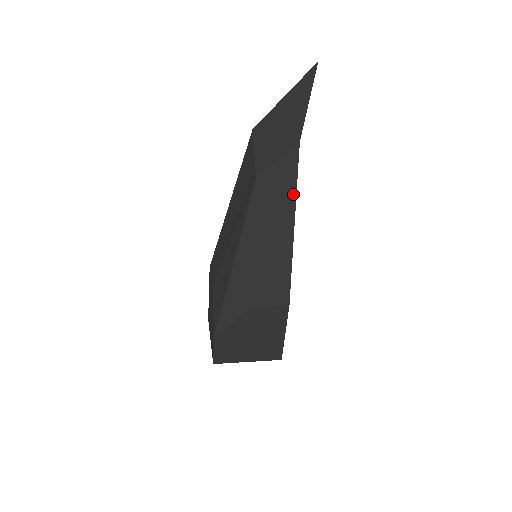
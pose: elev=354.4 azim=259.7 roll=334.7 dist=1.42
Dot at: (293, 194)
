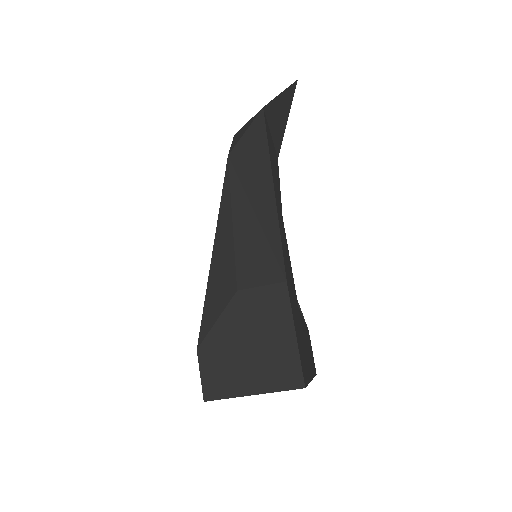
Dot at: (266, 154)
